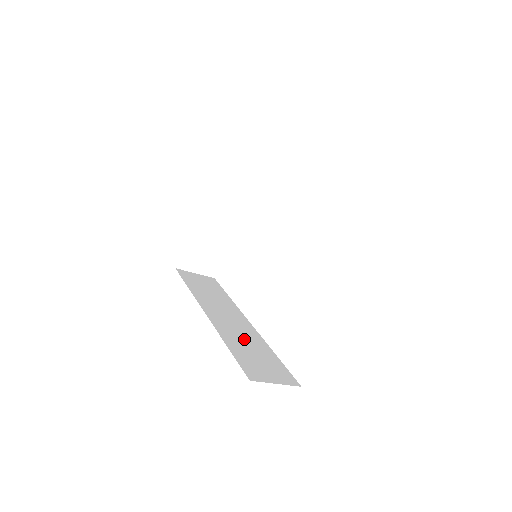
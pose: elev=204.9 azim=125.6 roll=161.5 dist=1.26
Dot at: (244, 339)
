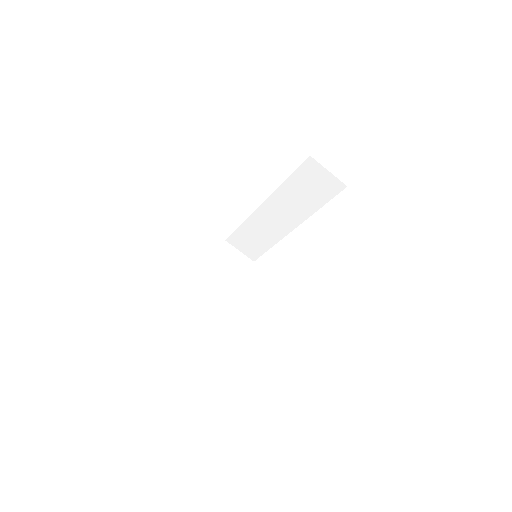
Dot at: occluded
